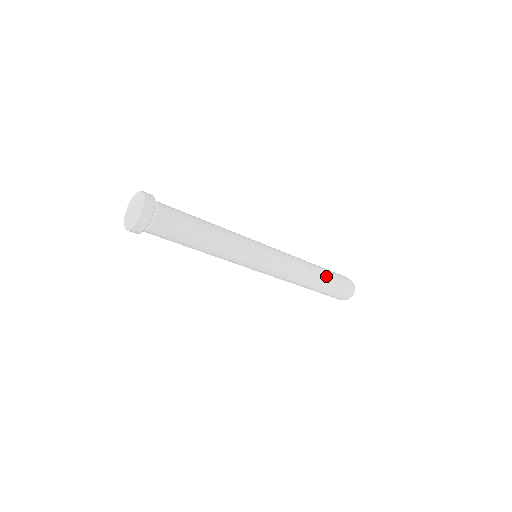
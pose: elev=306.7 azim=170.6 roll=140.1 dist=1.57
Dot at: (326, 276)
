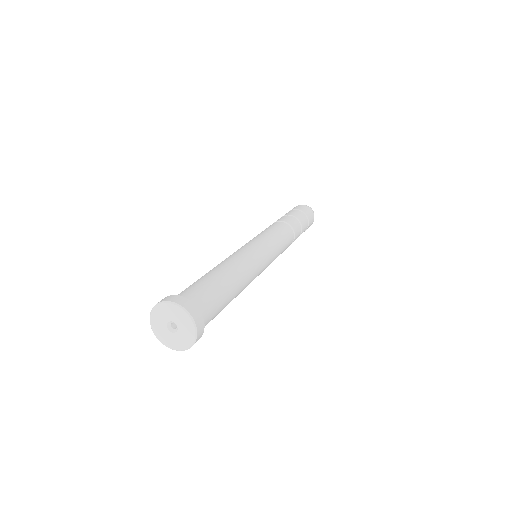
Dot at: (293, 217)
